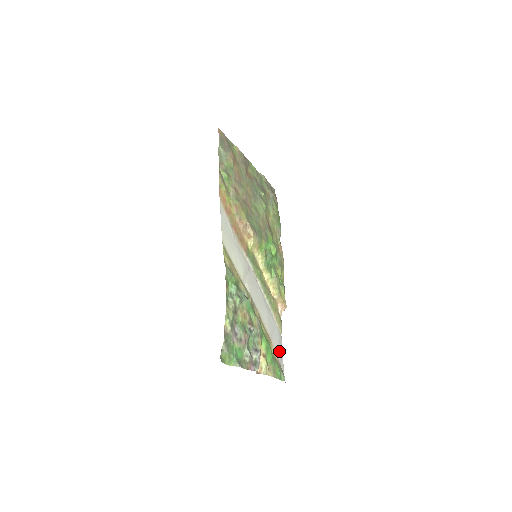
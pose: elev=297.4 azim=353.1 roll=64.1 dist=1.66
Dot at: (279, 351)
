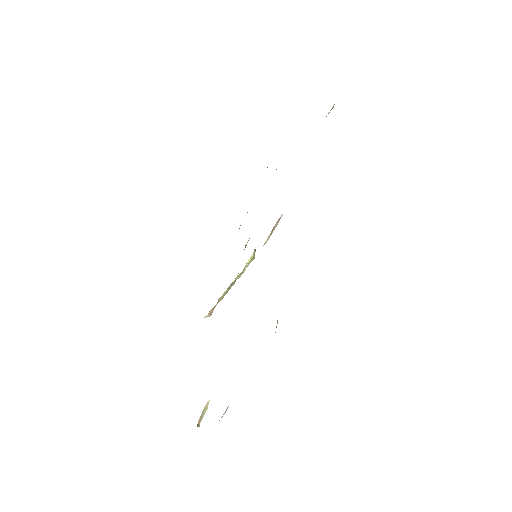
Dot at: occluded
